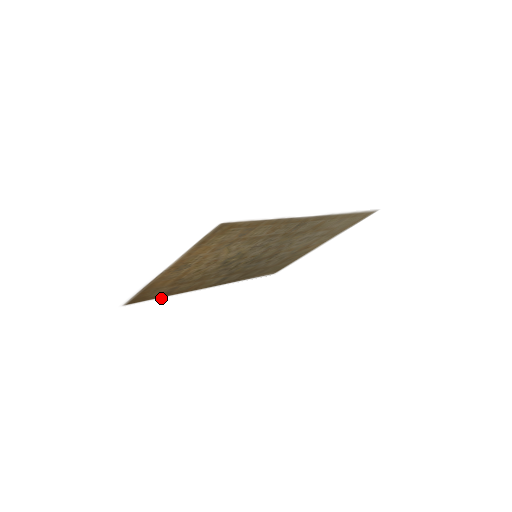
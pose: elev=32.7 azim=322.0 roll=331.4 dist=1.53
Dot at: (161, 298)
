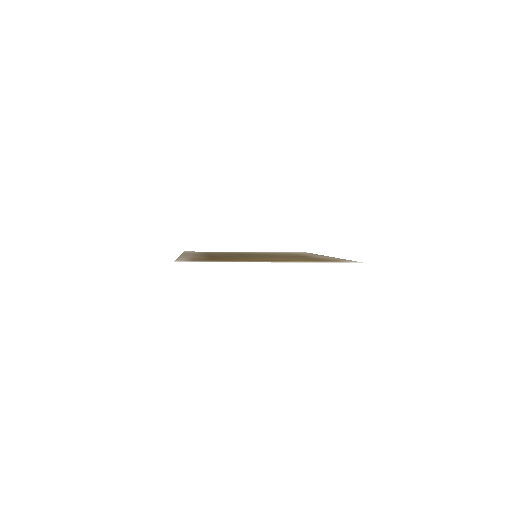
Dot at: (178, 258)
